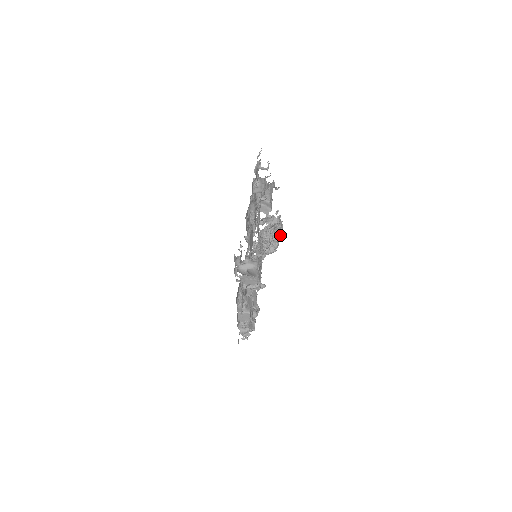
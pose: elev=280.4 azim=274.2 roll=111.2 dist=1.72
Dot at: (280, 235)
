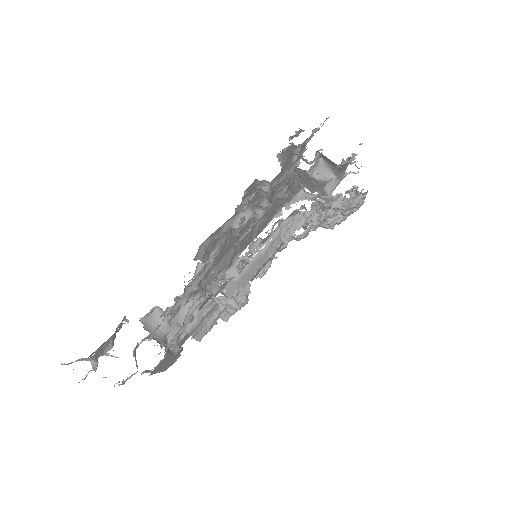
Dot at: (349, 214)
